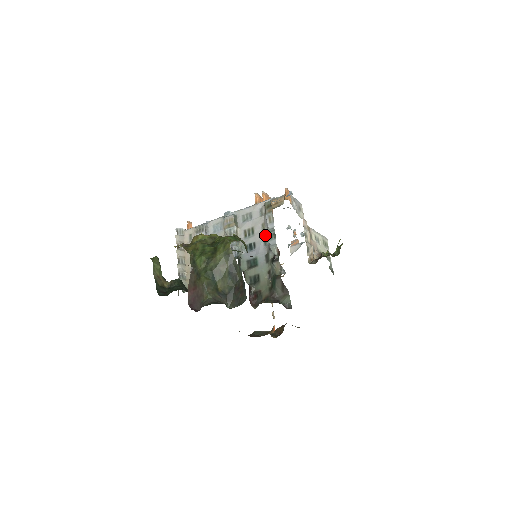
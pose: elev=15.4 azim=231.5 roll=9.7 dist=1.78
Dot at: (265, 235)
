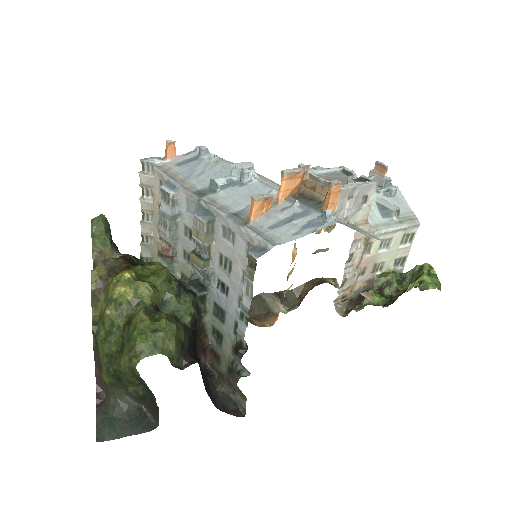
Dot at: (242, 295)
